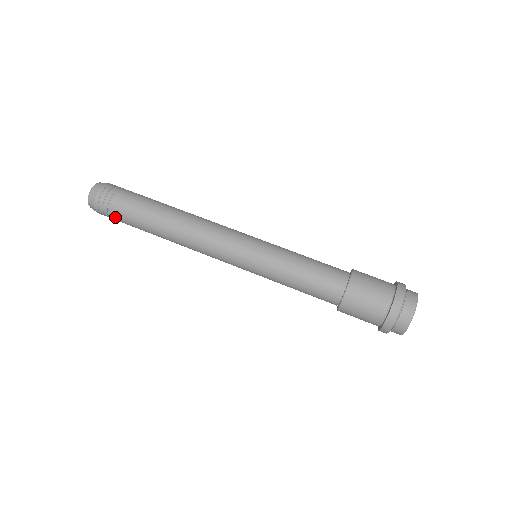
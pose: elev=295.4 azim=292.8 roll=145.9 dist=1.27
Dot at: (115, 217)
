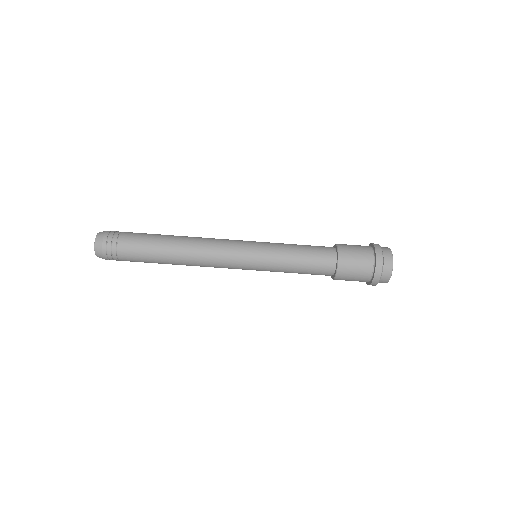
Dot at: occluded
